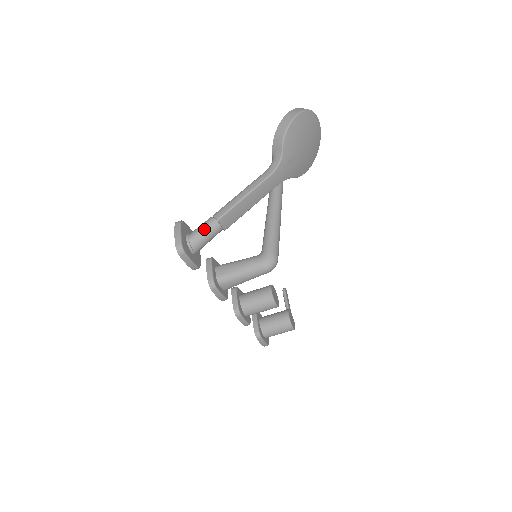
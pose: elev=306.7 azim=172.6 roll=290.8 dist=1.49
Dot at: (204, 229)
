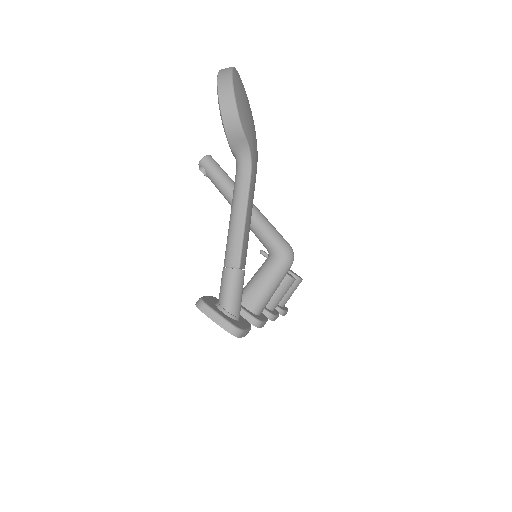
Dot at: (233, 288)
